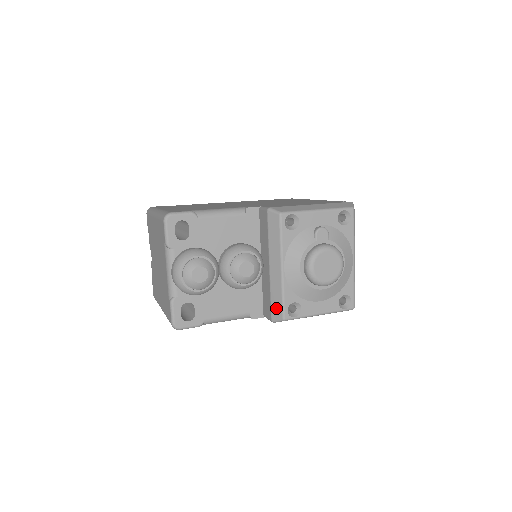
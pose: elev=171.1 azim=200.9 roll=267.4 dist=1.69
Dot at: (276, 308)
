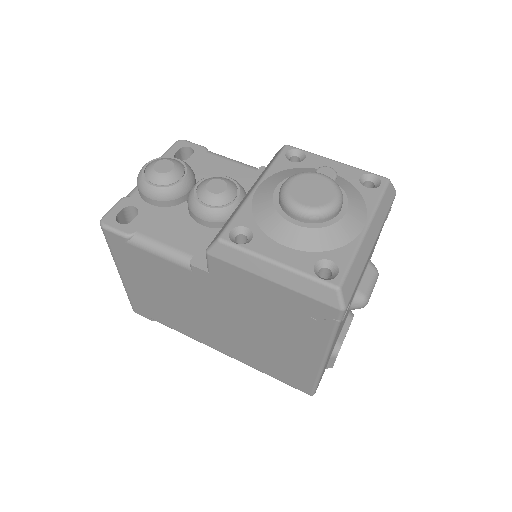
Dot at: (220, 231)
